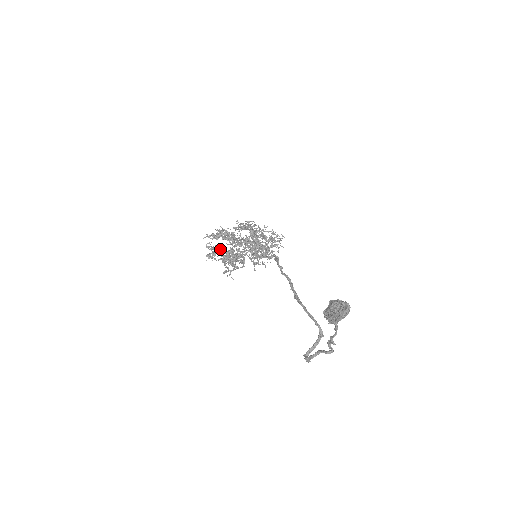
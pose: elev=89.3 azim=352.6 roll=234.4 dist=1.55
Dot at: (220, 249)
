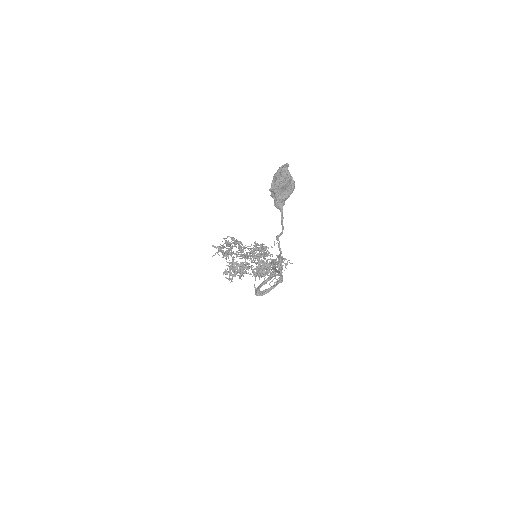
Dot at: (227, 244)
